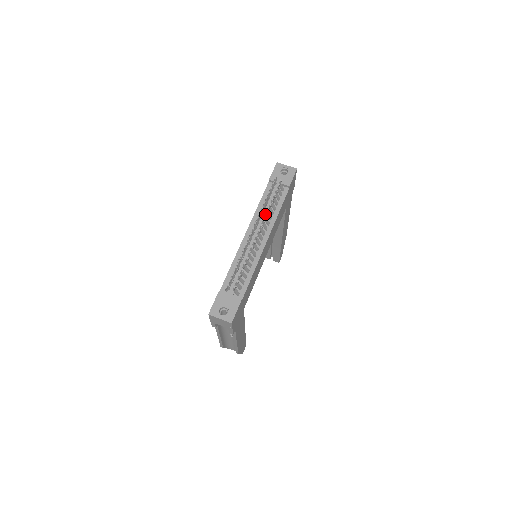
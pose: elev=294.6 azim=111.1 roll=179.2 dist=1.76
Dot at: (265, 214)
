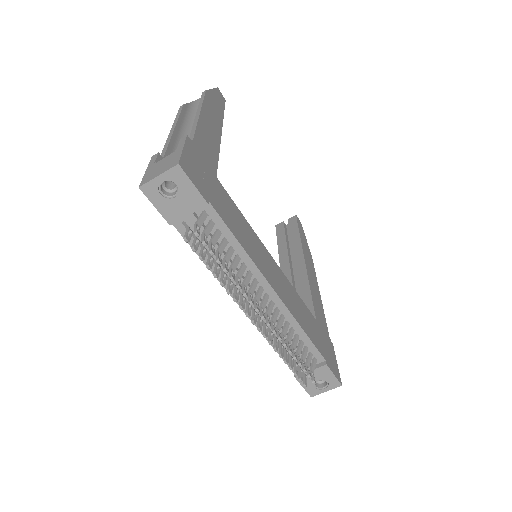
Dot at: occluded
